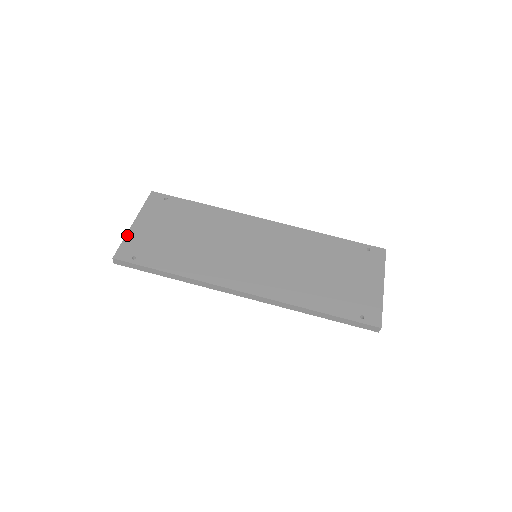
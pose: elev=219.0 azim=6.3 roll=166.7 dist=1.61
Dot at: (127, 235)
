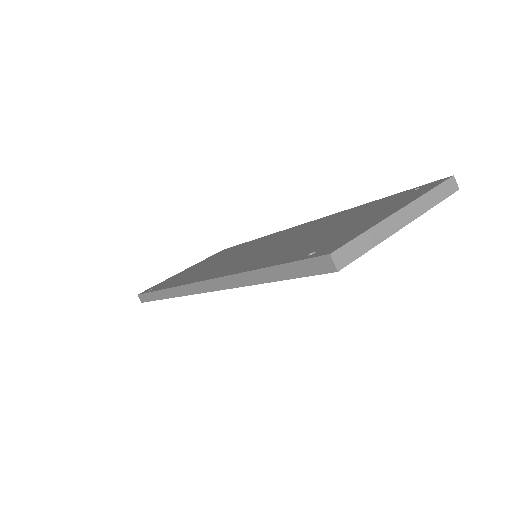
Dot at: (167, 279)
